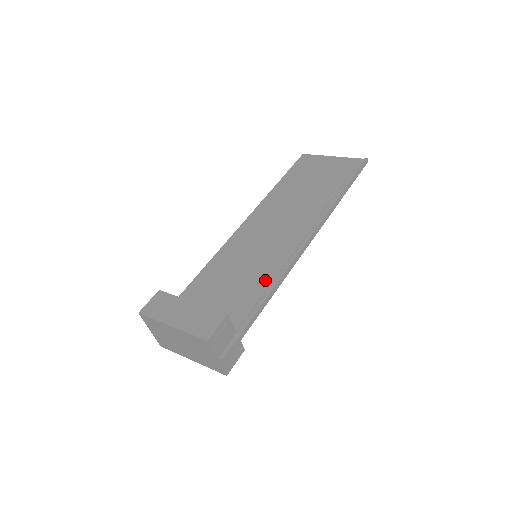
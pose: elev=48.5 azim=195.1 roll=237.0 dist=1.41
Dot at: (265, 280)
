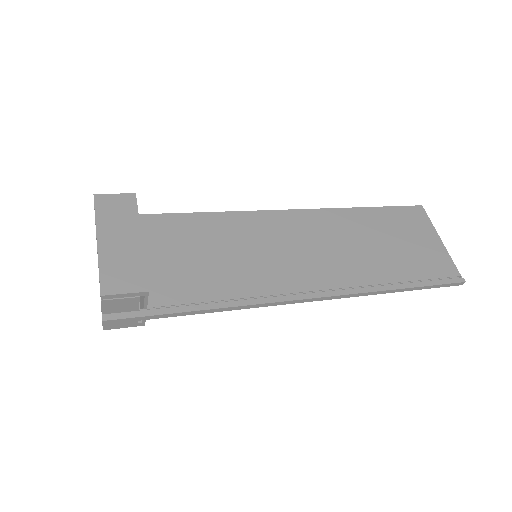
Dot at: (231, 290)
